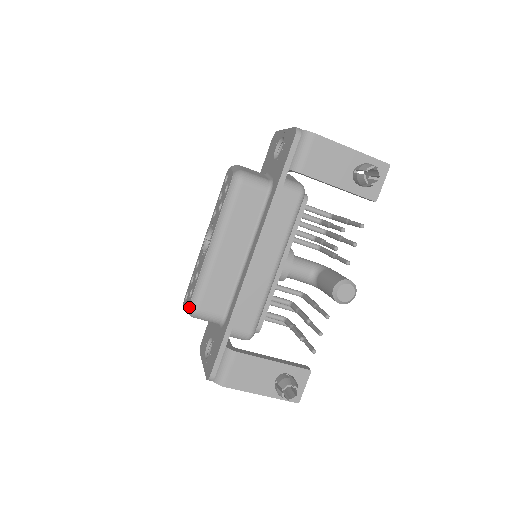
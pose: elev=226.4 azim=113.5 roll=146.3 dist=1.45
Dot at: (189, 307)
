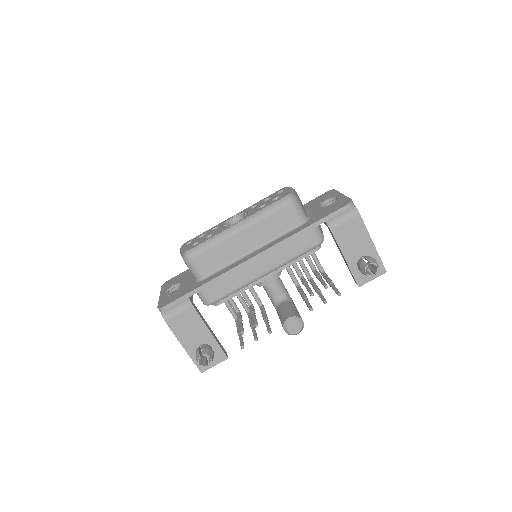
Dot at: (188, 252)
